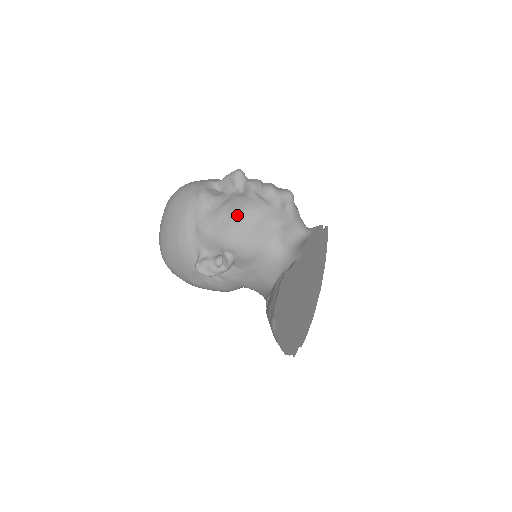
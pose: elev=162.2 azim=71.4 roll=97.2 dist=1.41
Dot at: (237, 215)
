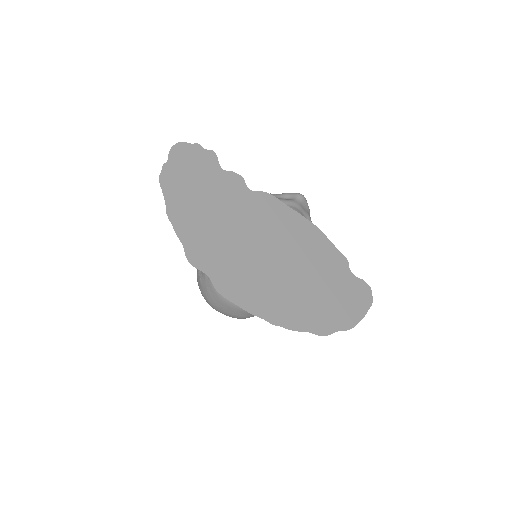
Dot at: occluded
